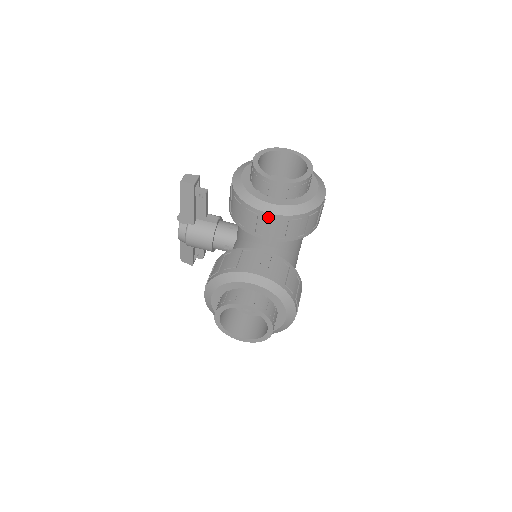
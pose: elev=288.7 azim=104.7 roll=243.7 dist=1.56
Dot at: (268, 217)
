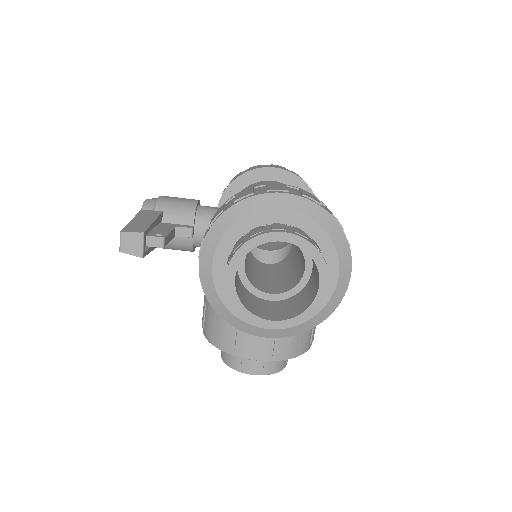
Dot at: occluded
